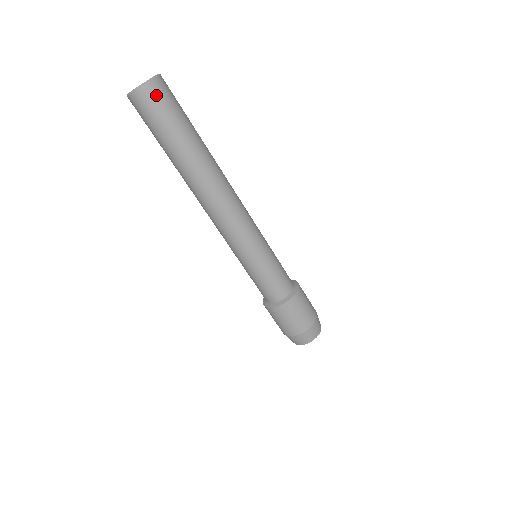
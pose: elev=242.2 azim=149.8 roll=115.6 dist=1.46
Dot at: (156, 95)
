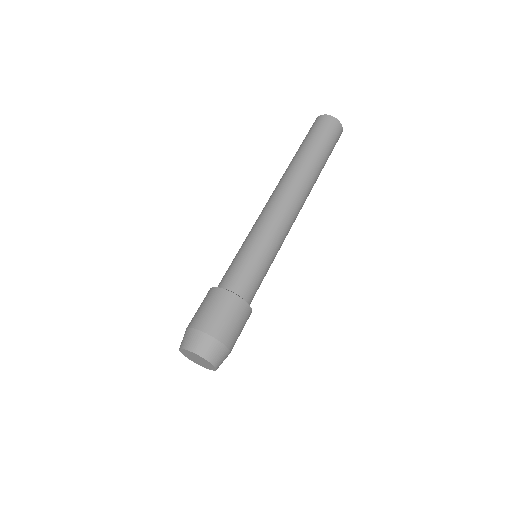
Dot at: occluded
